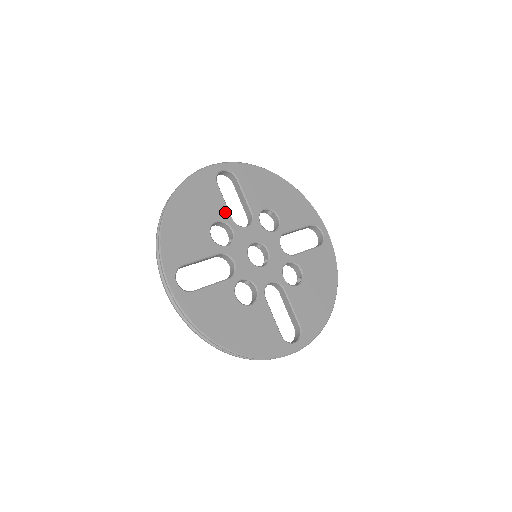
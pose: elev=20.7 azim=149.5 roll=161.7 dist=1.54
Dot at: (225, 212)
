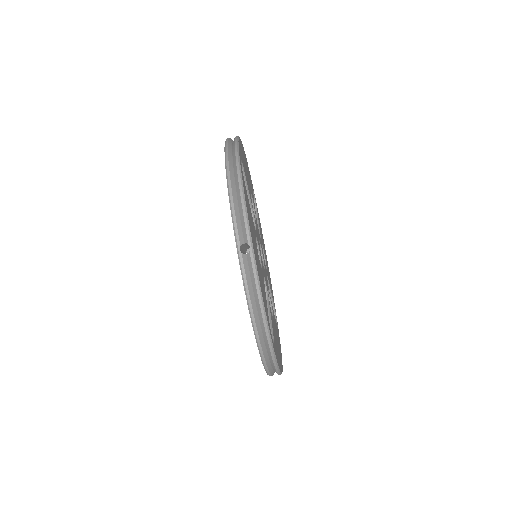
Dot at: (254, 205)
